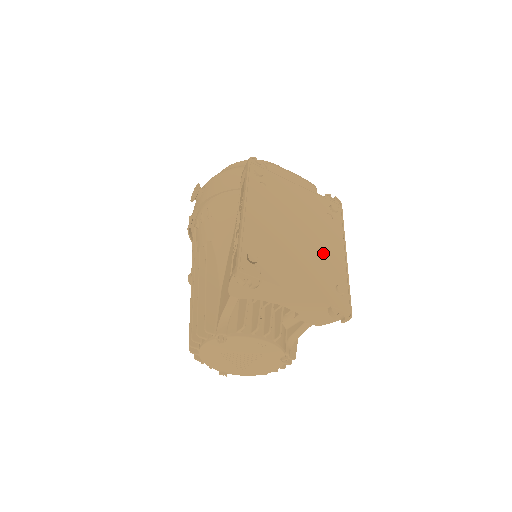
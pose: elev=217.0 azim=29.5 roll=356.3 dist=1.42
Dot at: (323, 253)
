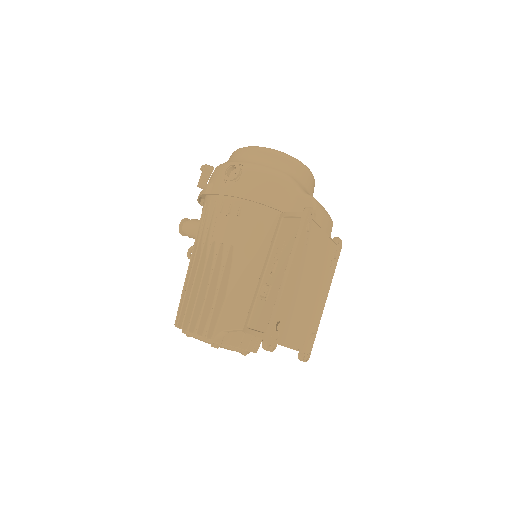
Dot at: (315, 304)
